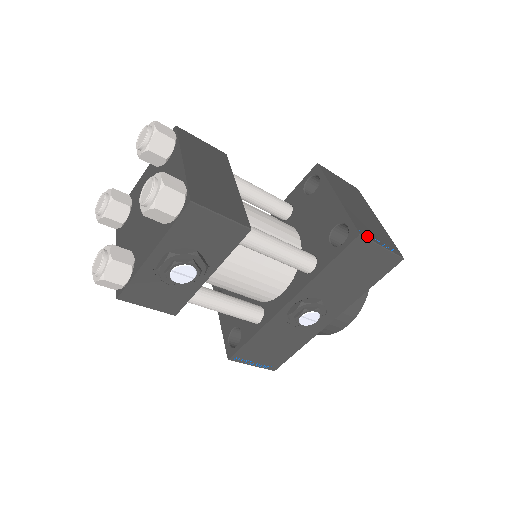
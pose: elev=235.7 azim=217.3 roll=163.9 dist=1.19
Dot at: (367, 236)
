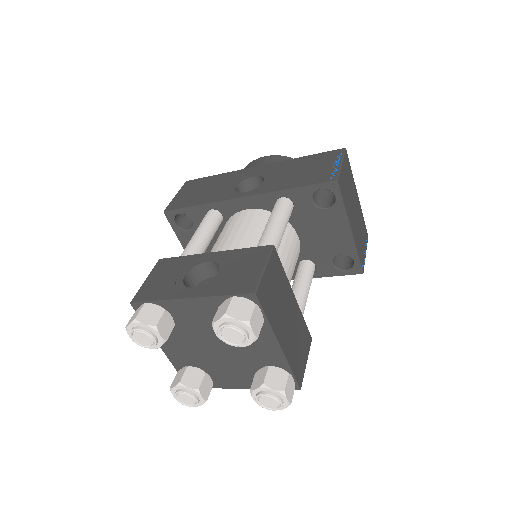
Dot at: (363, 262)
